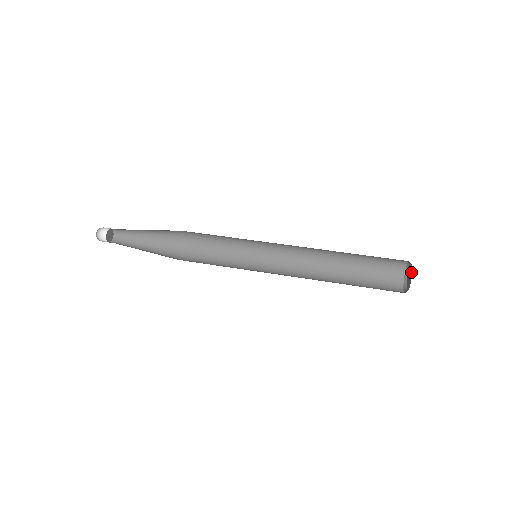
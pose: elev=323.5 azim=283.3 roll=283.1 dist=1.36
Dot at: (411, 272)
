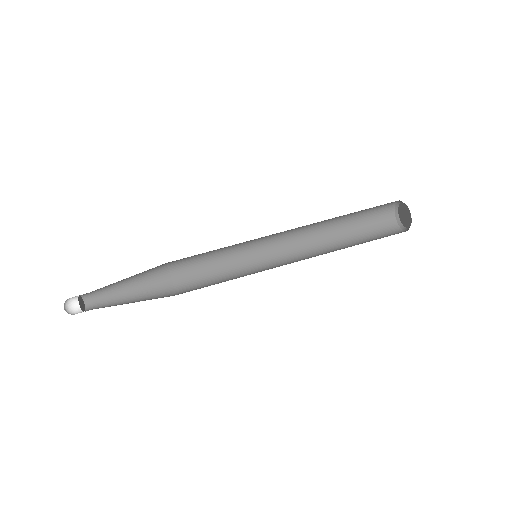
Dot at: (408, 211)
